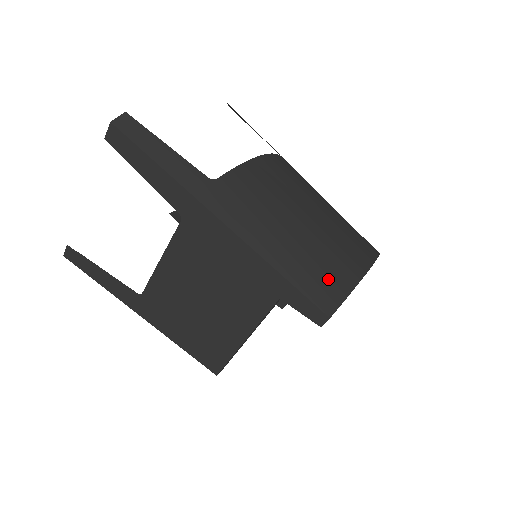
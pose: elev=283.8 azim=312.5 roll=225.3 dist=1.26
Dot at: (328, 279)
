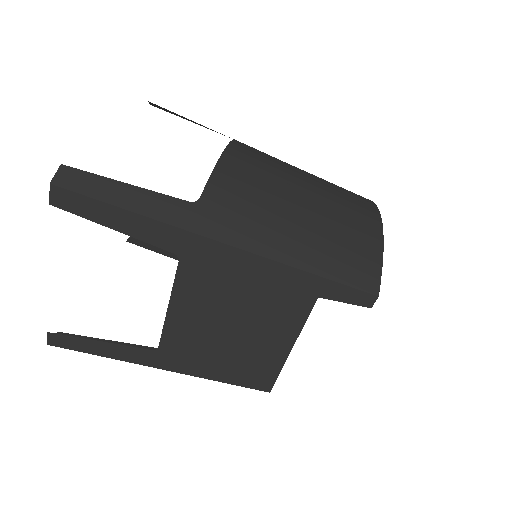
Dot at: (357, 256)
